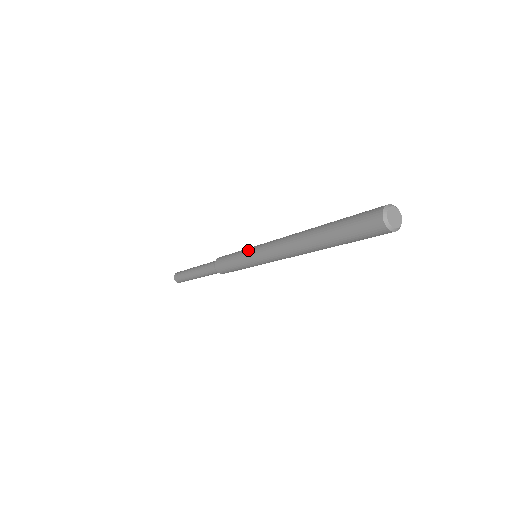
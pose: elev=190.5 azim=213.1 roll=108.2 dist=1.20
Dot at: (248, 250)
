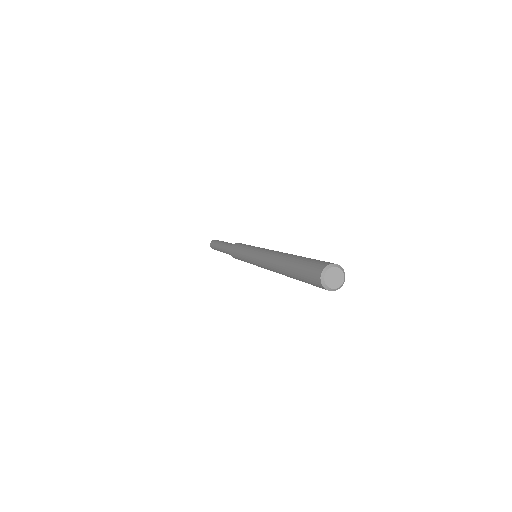
Dot at: (248, 250)
